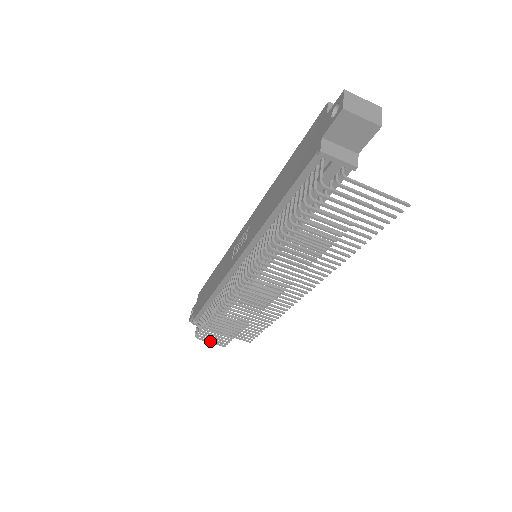
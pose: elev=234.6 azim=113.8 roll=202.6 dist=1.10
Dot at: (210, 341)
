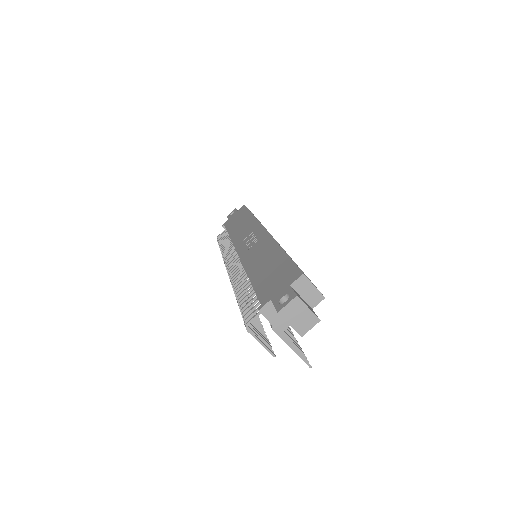
Dot at: occluded
